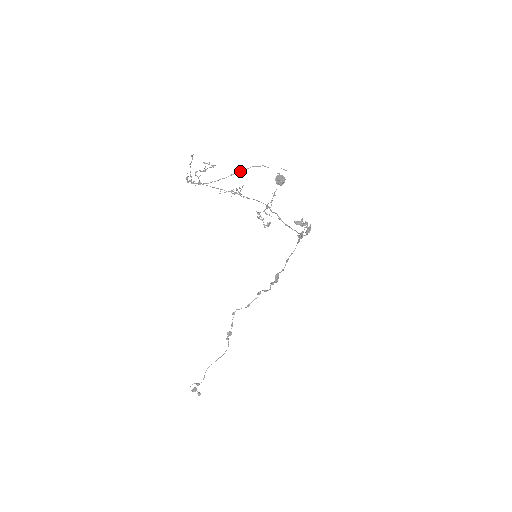
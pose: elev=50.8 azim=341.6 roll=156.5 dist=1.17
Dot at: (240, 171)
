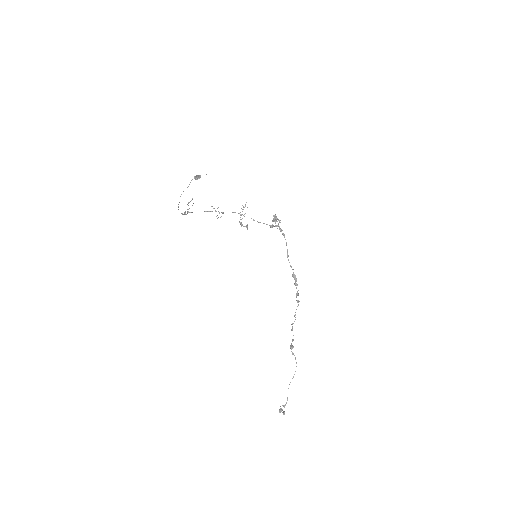
Dot at: (187, 187)
